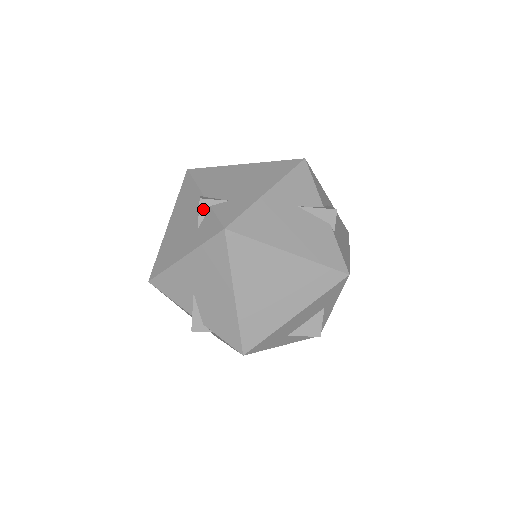
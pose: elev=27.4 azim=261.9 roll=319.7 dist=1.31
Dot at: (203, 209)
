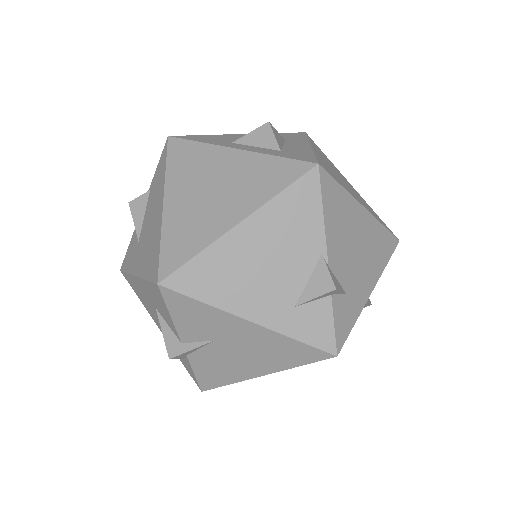
Dot at: (324, 295)
